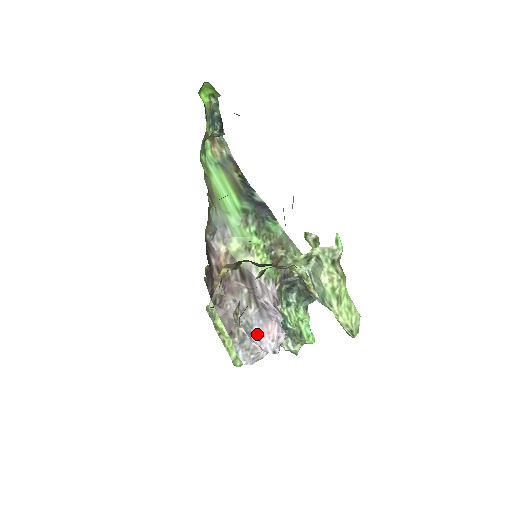
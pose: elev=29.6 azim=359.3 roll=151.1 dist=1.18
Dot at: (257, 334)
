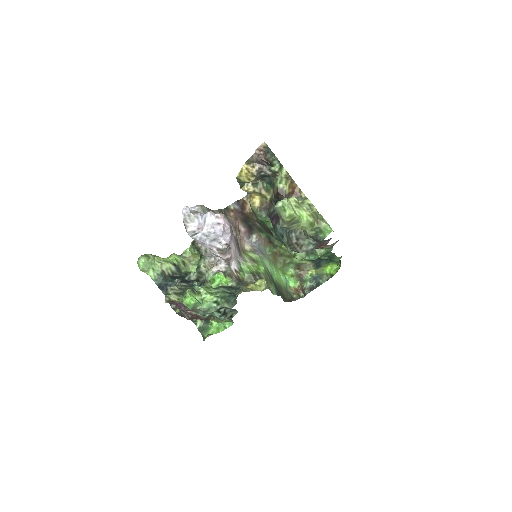
Dot at: occluded
